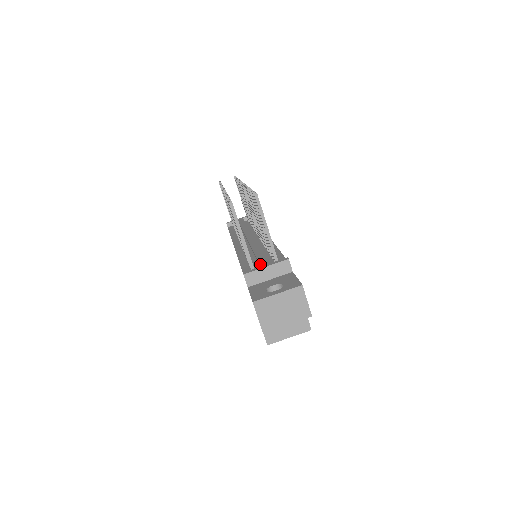
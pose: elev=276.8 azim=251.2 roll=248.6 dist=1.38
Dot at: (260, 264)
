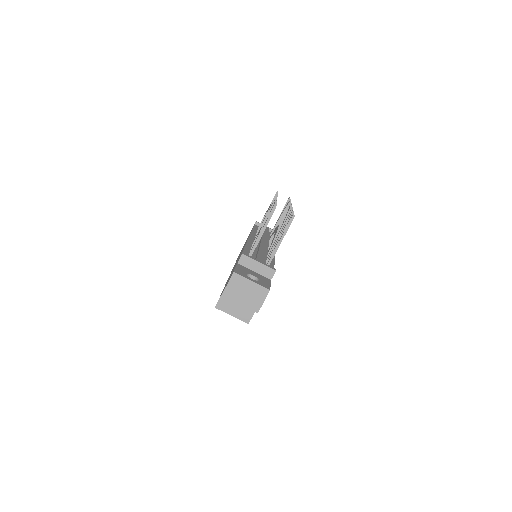
Dot at: (257, 258)
